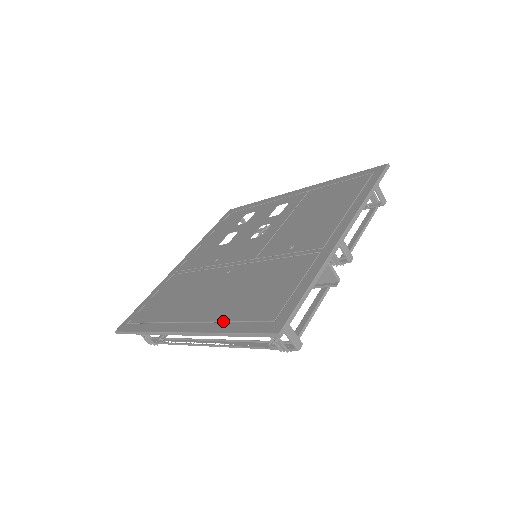
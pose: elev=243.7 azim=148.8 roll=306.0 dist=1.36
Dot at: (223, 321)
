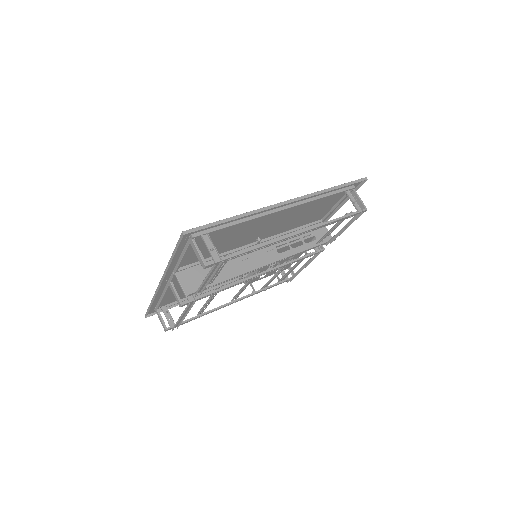
Dot at: (317, 196)
